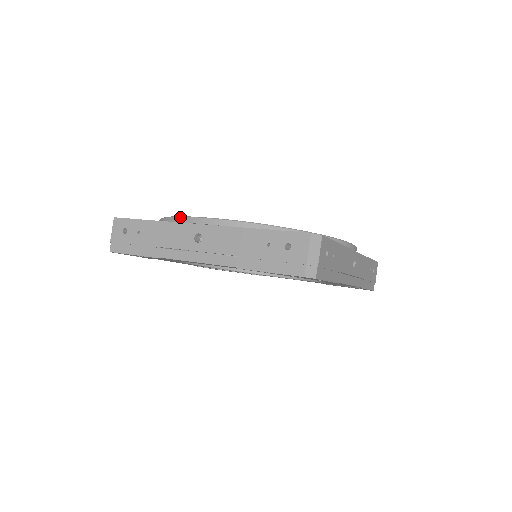
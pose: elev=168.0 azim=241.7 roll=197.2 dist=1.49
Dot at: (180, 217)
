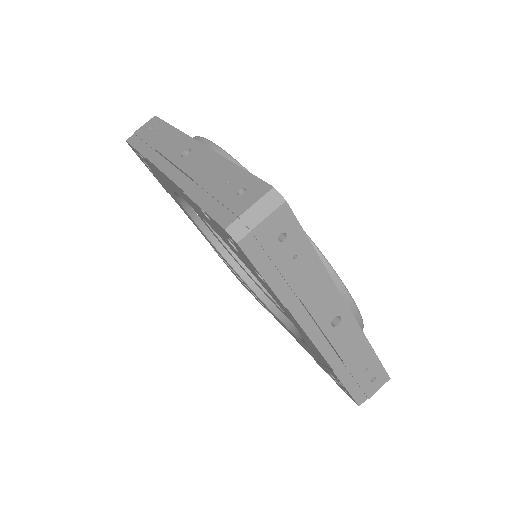
Dot at: (196, 136)
